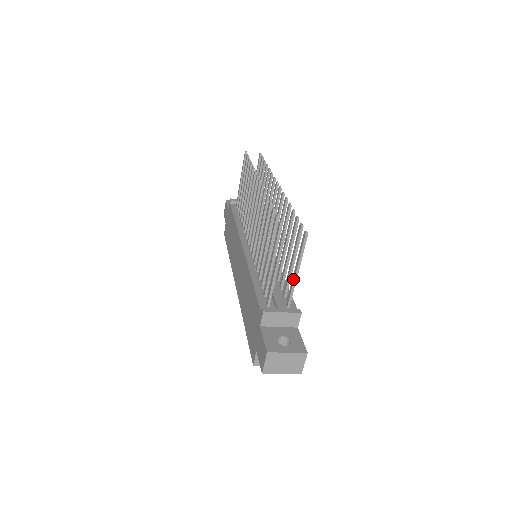
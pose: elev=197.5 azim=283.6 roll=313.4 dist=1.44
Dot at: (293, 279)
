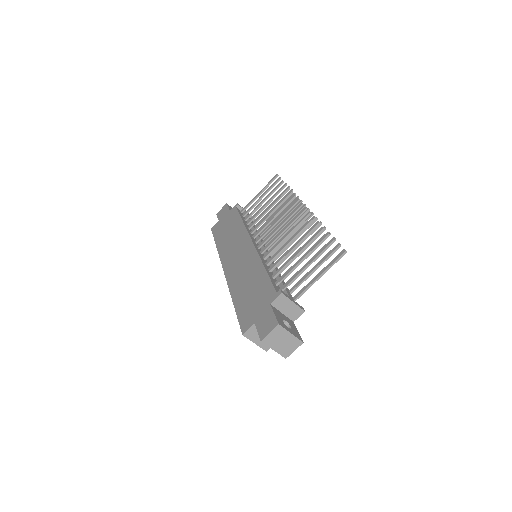
Dot at: (312, 282)
